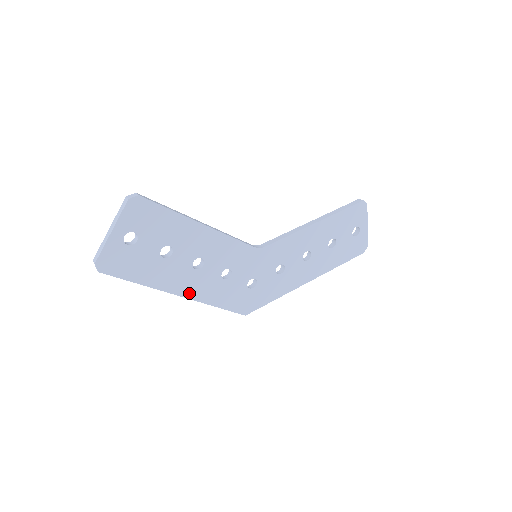
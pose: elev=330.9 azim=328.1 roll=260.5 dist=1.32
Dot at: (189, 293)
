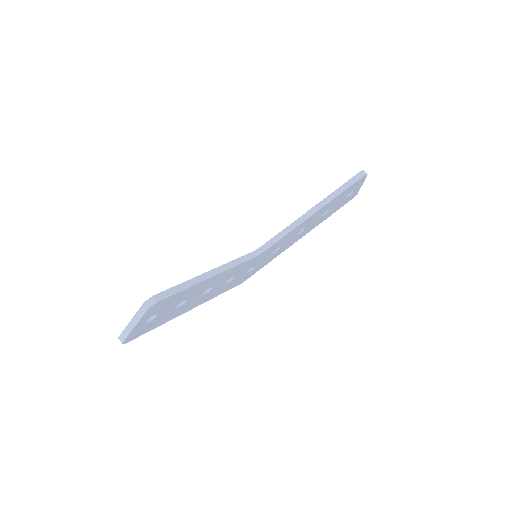
Dot at: (198, 304)
